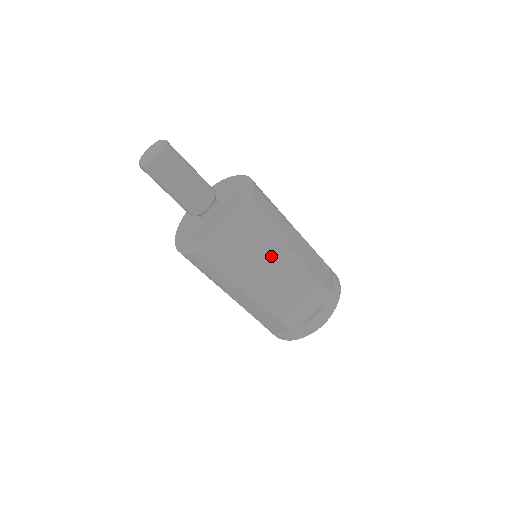
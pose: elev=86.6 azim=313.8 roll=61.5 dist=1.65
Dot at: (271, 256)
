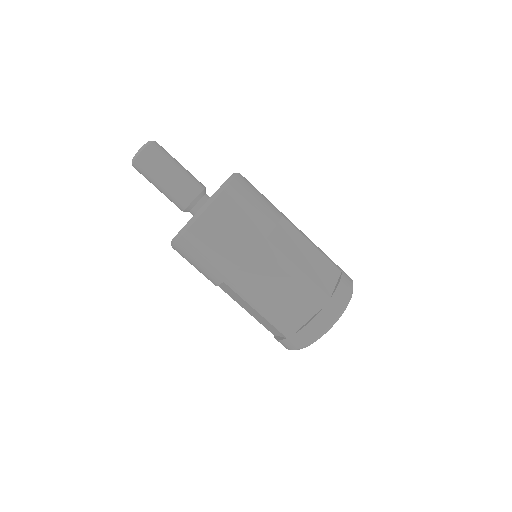
Dot at: (248, 249)
